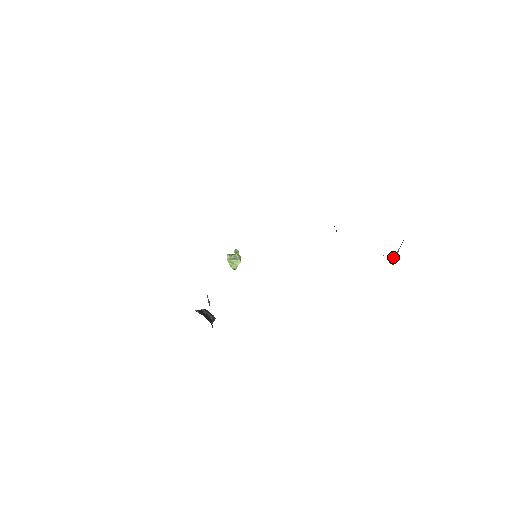
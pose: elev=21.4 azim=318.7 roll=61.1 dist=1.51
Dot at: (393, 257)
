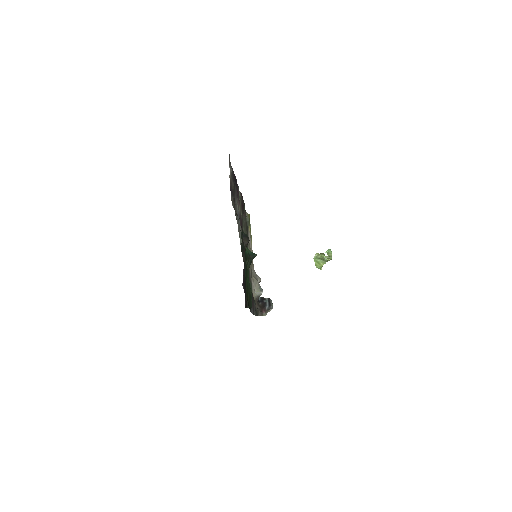
Dot at: occluded
